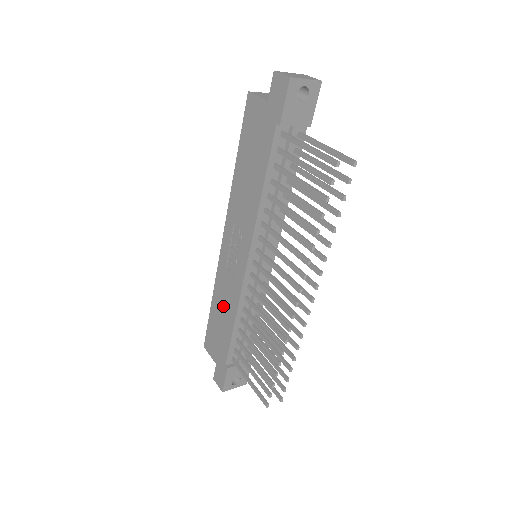
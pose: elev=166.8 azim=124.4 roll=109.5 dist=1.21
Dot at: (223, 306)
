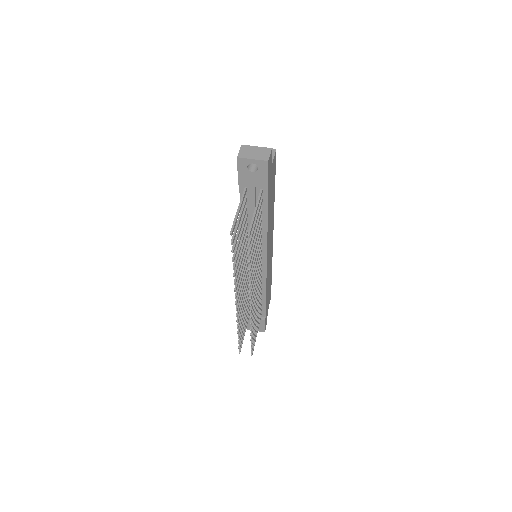
Dot at: occluded
